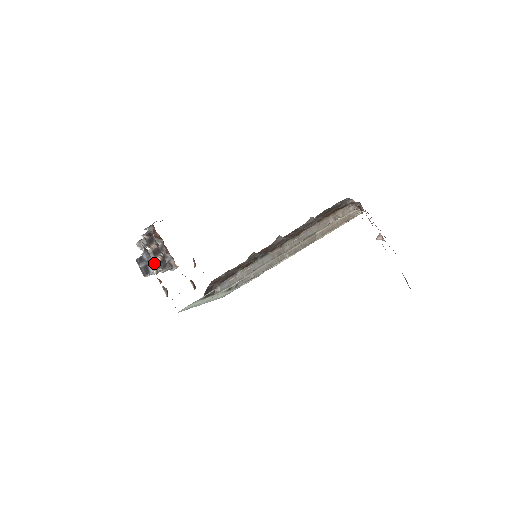
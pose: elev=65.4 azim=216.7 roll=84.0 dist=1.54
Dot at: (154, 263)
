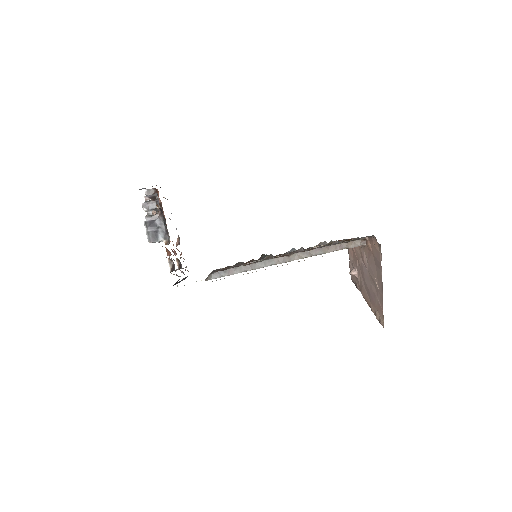
Dot at: (167, 232)
